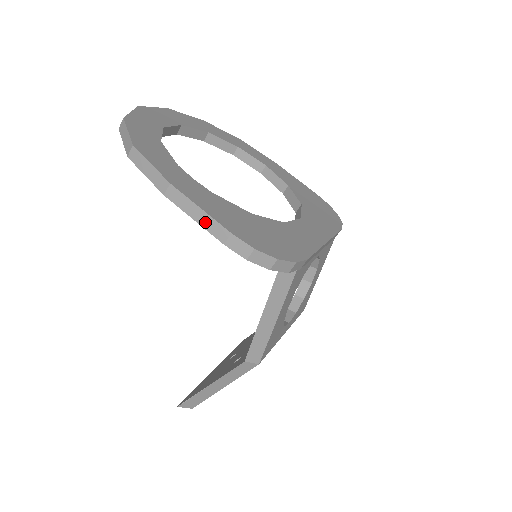
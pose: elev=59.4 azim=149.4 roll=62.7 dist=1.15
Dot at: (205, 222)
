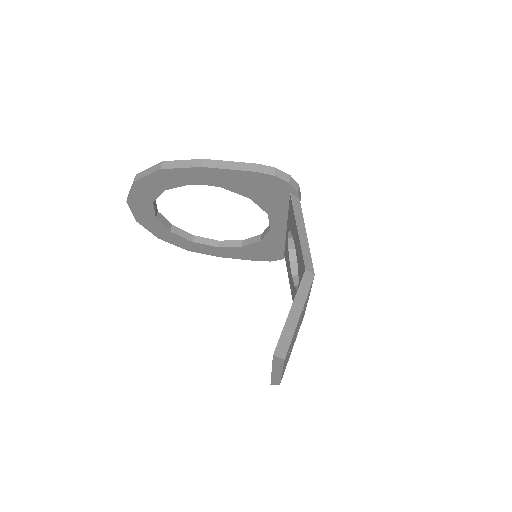
Dot at: (237, 167)
